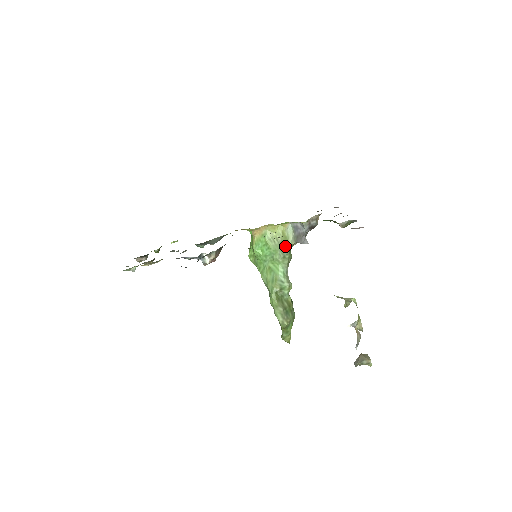
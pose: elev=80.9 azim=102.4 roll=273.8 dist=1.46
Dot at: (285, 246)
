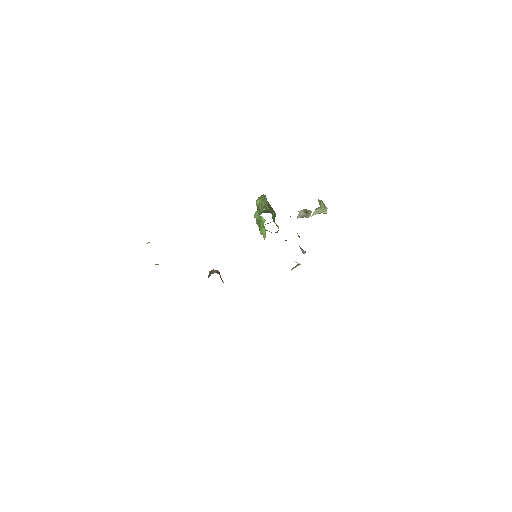
Dot at: occluded
